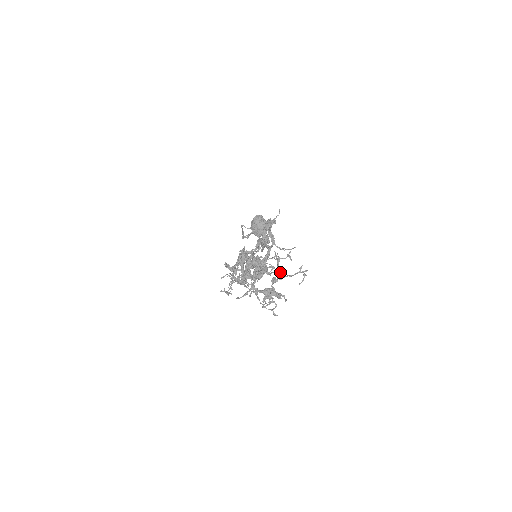
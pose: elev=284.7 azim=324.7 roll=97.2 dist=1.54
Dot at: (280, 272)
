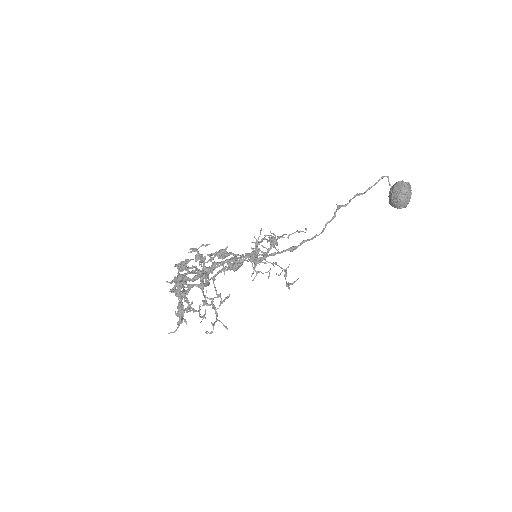
Dot at: (223, 301)
